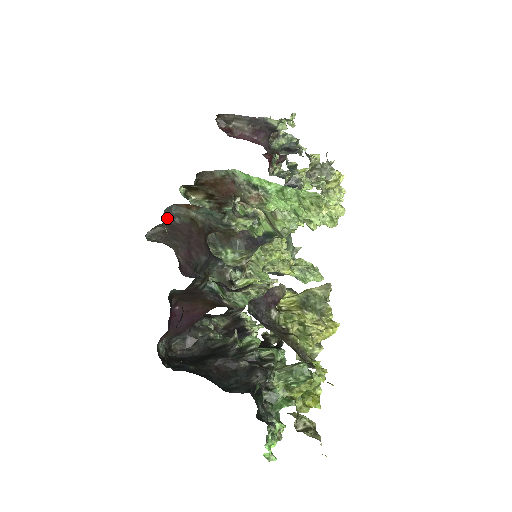
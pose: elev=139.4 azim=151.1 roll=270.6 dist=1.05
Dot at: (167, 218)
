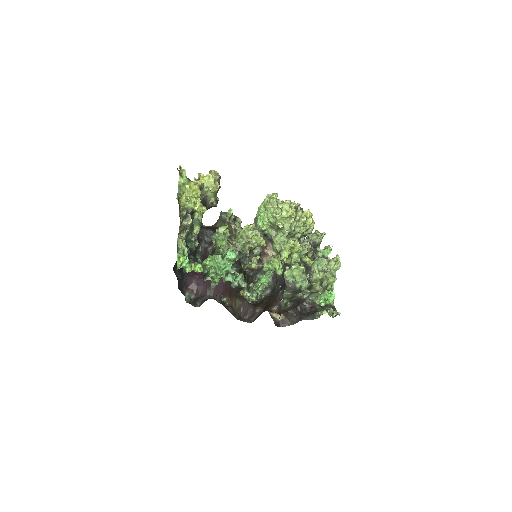
Dot at: occluded
